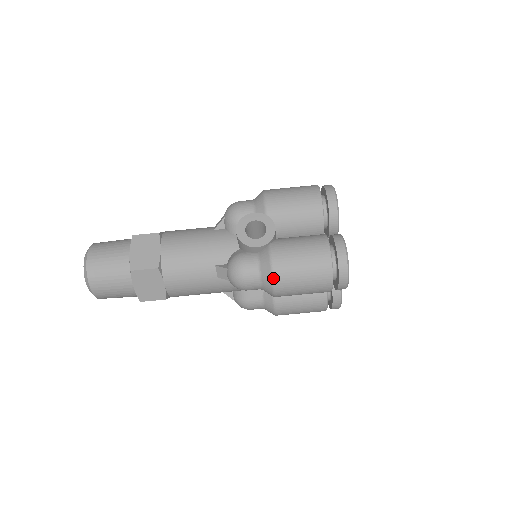
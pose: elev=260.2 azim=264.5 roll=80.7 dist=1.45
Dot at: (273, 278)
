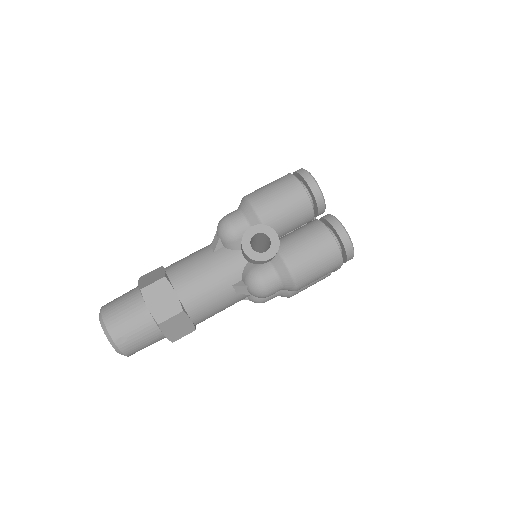
Dot at: (294, 281)
